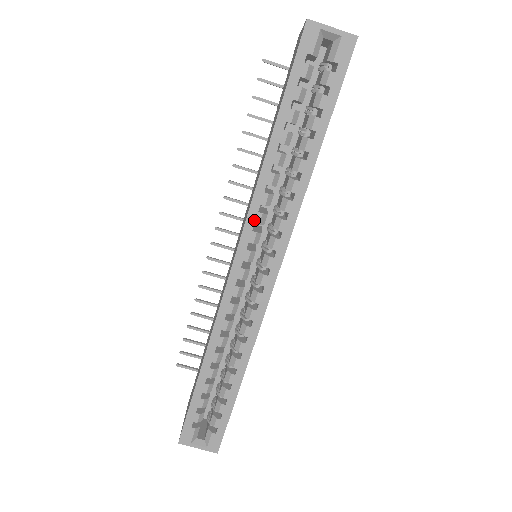
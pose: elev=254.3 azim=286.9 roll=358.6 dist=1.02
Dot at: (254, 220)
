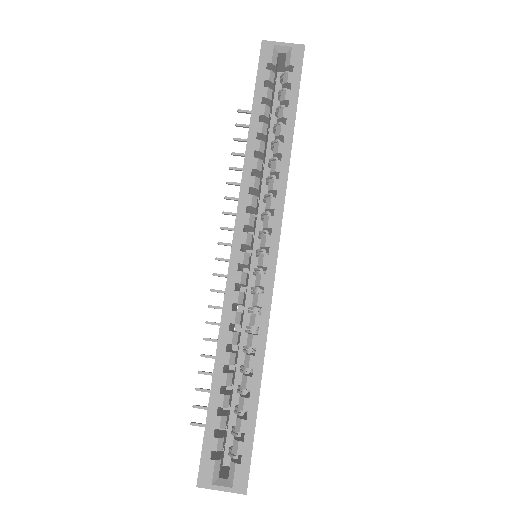
Dot at: (246, 202)
